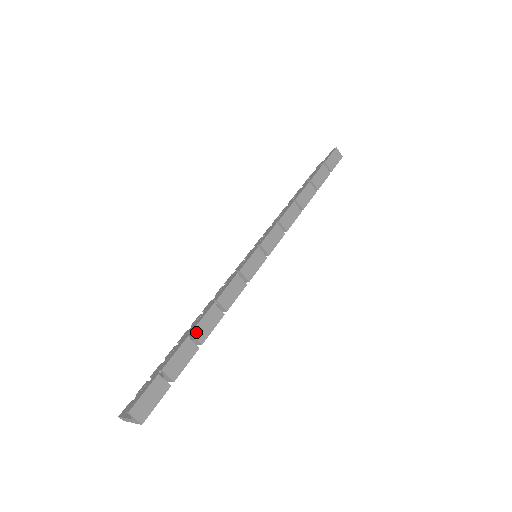
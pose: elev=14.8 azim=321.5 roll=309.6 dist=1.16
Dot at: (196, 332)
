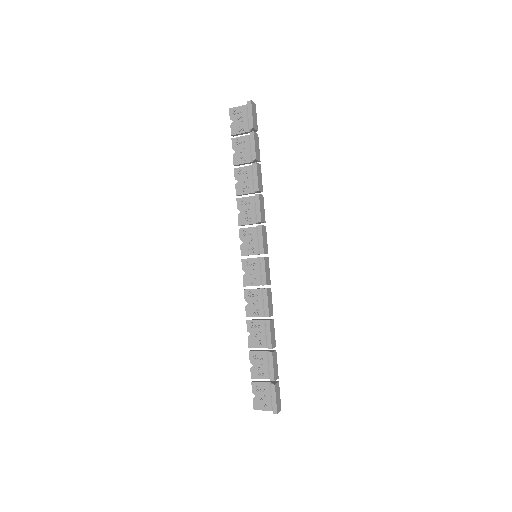
Dot at: (273, 345)
